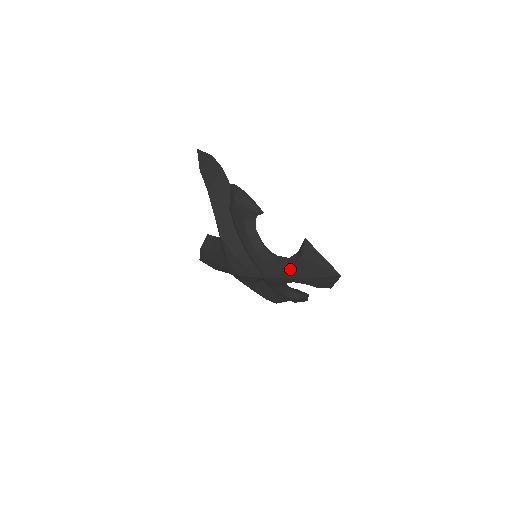
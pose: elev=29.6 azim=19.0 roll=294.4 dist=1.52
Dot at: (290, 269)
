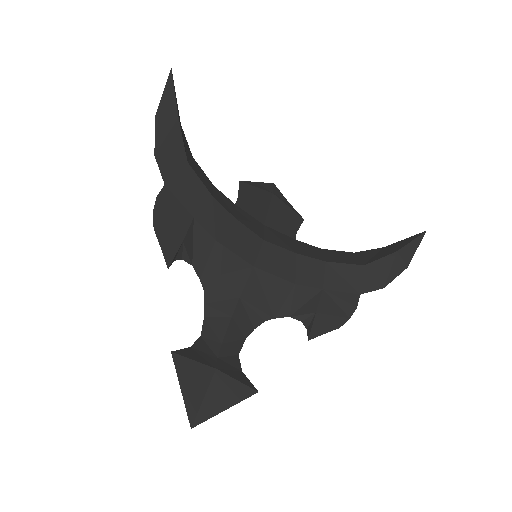
Dot at: occluded
